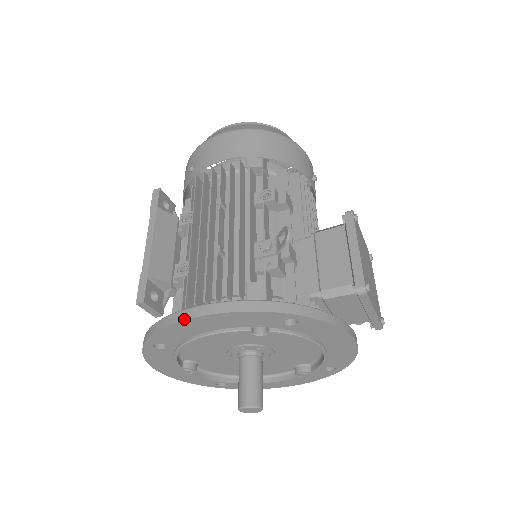
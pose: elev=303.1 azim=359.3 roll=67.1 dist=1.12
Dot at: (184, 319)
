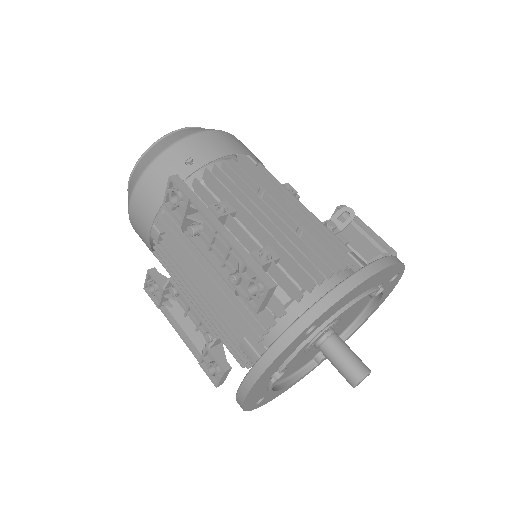
Dot at: (369, 277)
